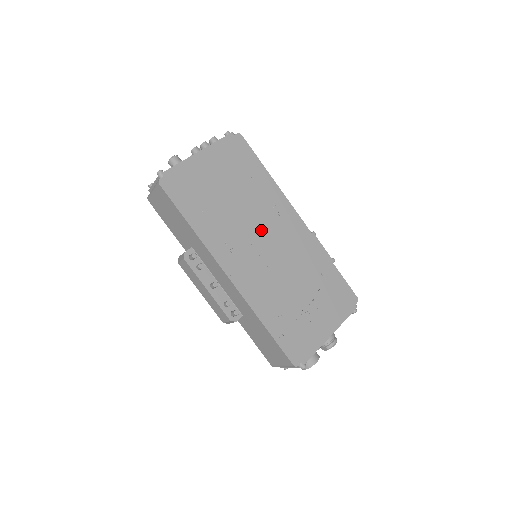
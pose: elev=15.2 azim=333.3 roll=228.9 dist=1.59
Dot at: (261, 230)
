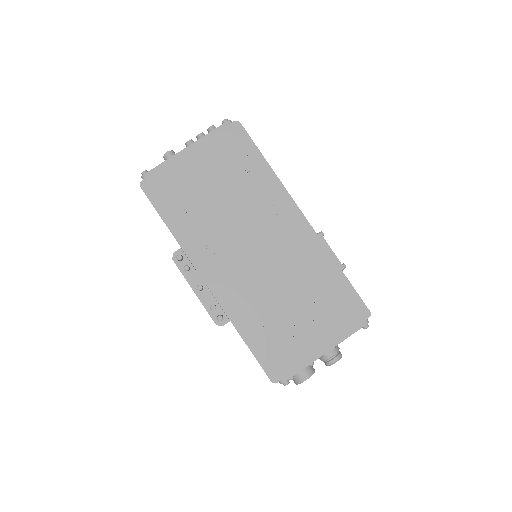
Dot at: (251, 232)
